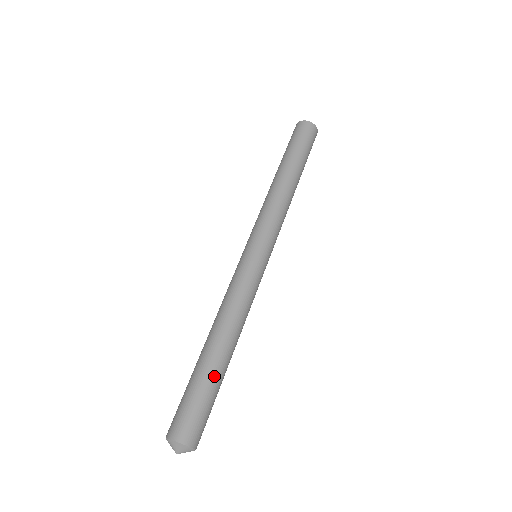
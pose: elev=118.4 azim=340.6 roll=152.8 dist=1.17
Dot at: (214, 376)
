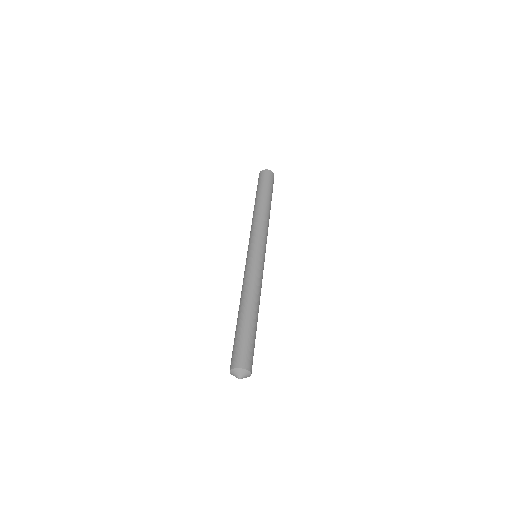
Dot at: (244, 326)
